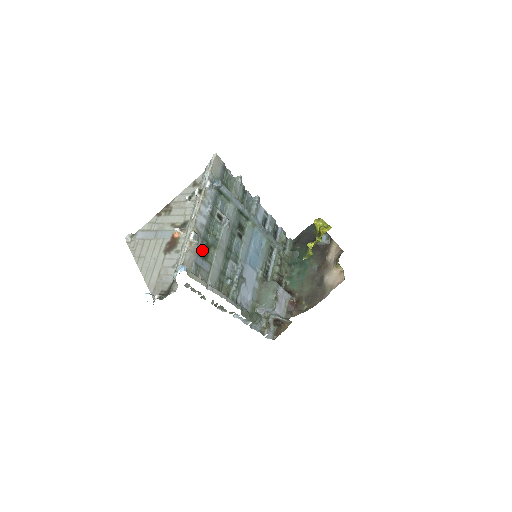
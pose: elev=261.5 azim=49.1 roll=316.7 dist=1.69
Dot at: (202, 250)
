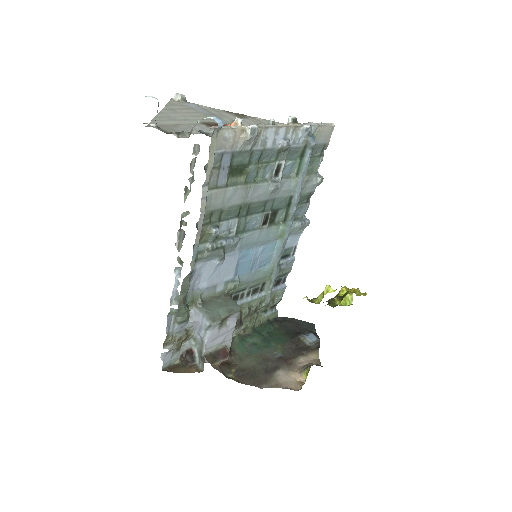
Dot at: (238, 161)
